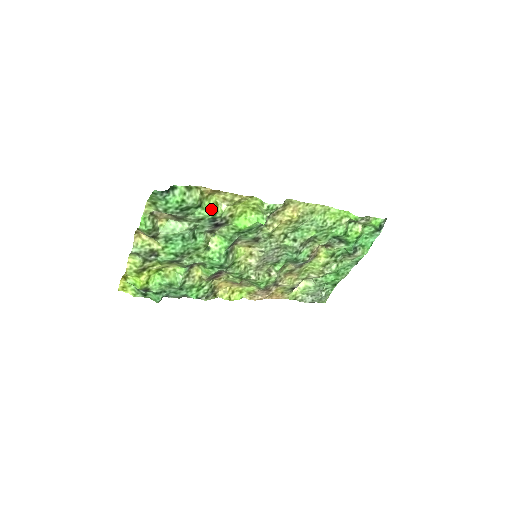
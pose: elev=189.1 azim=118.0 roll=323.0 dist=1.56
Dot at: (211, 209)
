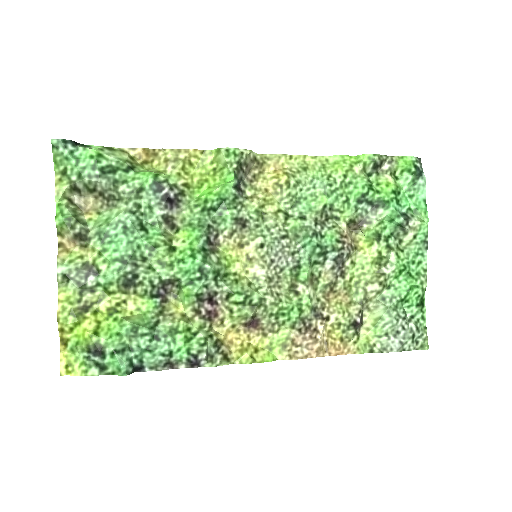
Dot at: (149, 171)
